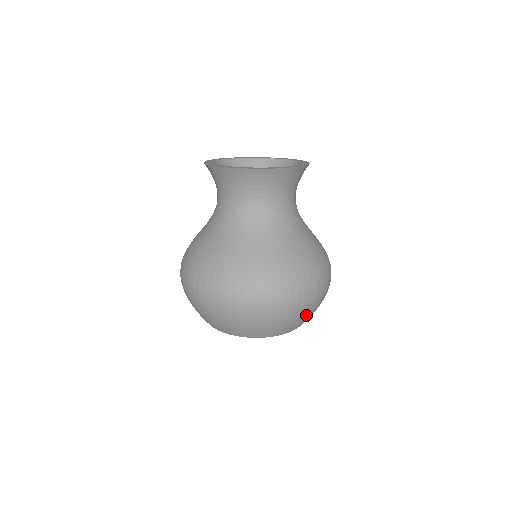
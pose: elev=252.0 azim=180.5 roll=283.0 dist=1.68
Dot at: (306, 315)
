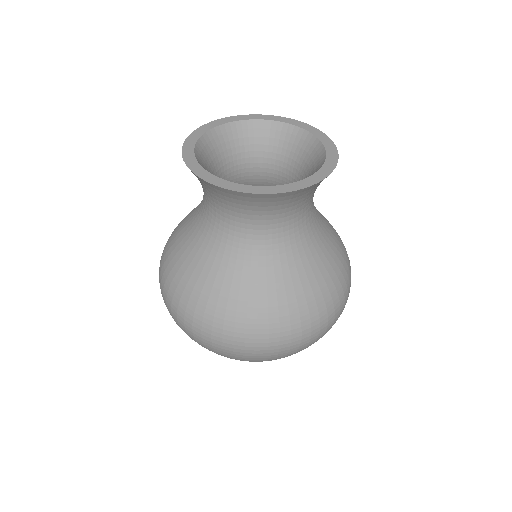
Dot at: occluded
